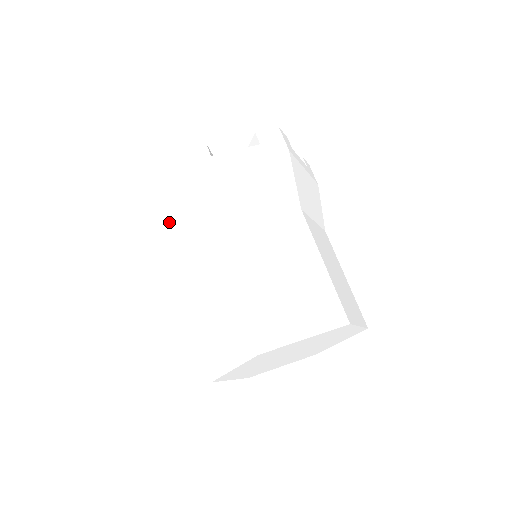
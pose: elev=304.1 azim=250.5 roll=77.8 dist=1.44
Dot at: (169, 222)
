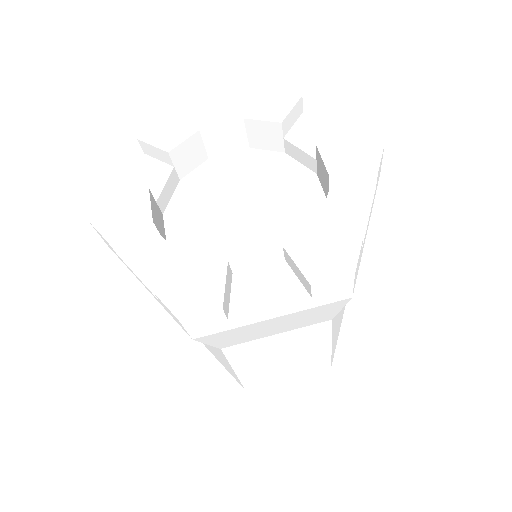
Dot at: occluded
